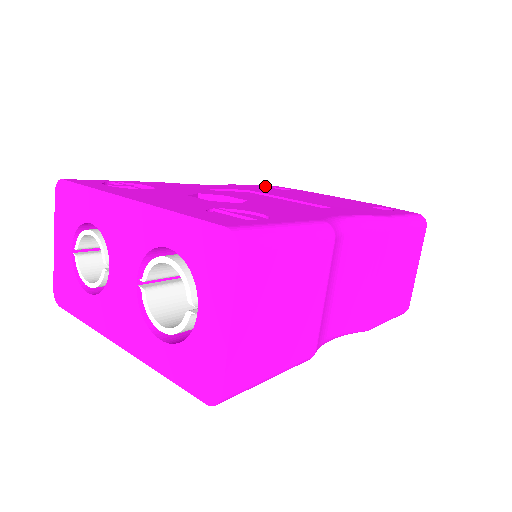
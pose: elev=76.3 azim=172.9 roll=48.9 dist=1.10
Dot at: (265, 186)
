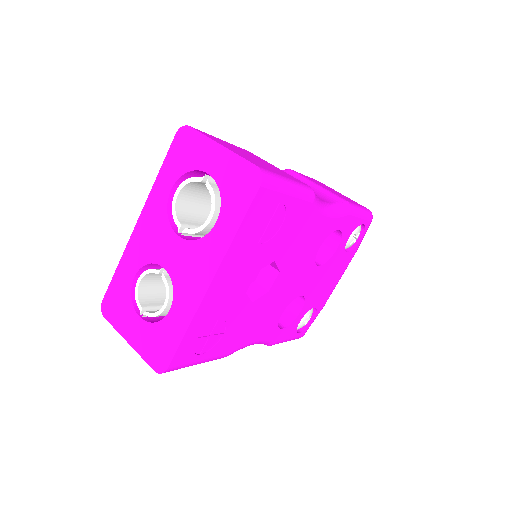
Dot at: occluded
